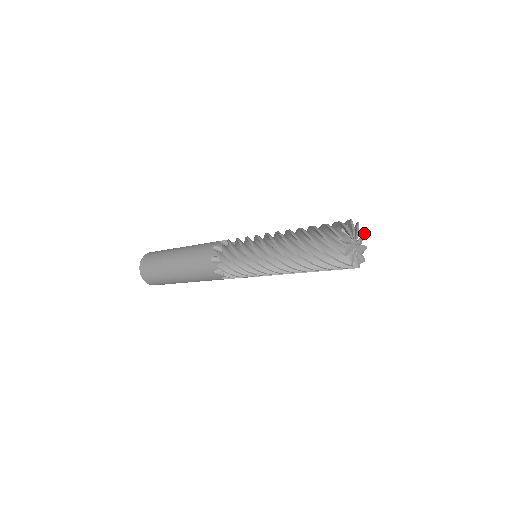
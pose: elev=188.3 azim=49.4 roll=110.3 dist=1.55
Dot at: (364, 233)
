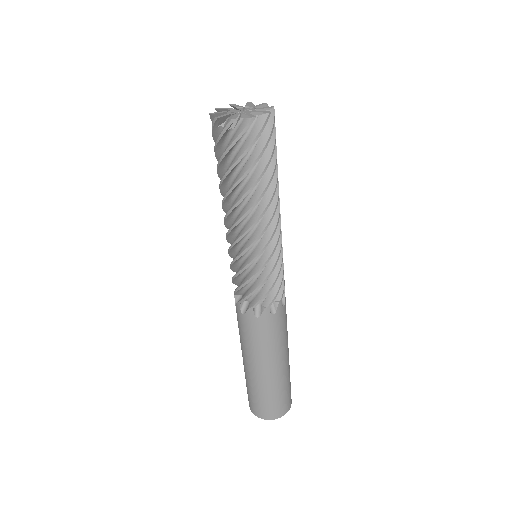
Dot at: occluded
